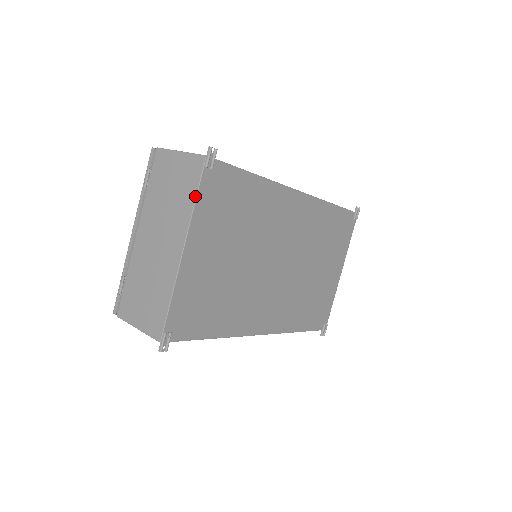
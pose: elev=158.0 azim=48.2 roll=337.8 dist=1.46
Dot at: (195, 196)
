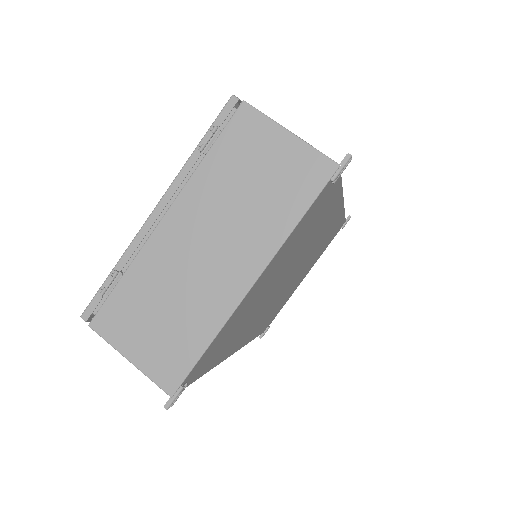
Dot at: (301, 216)
